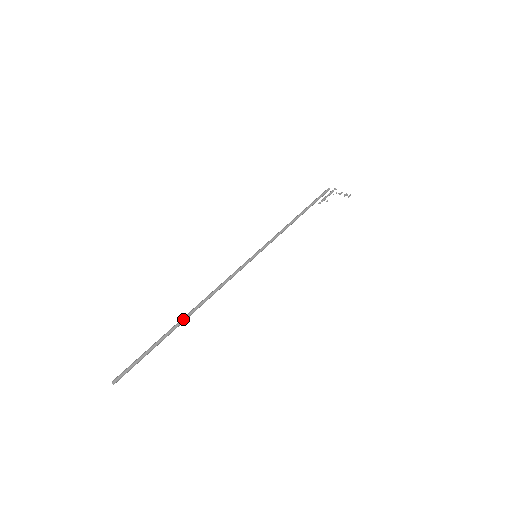
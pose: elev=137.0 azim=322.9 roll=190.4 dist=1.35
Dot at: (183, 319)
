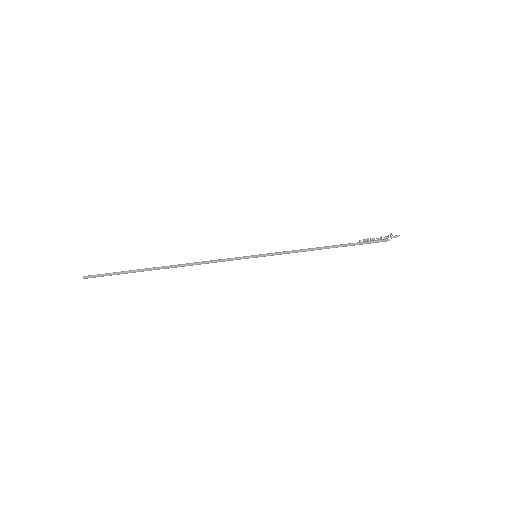
Dot at: (158, 267)
